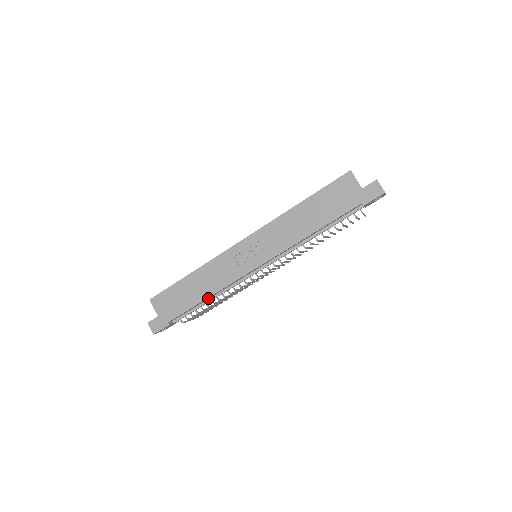
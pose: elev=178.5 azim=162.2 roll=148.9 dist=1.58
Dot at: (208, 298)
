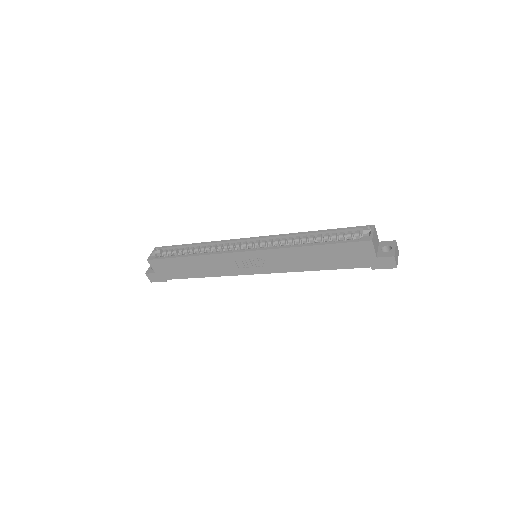
Dot at: occluded
